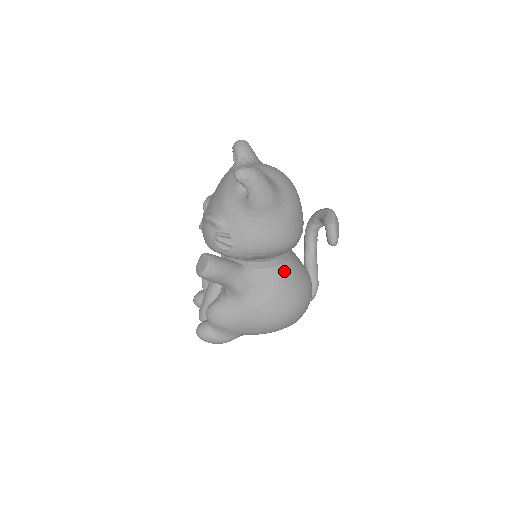
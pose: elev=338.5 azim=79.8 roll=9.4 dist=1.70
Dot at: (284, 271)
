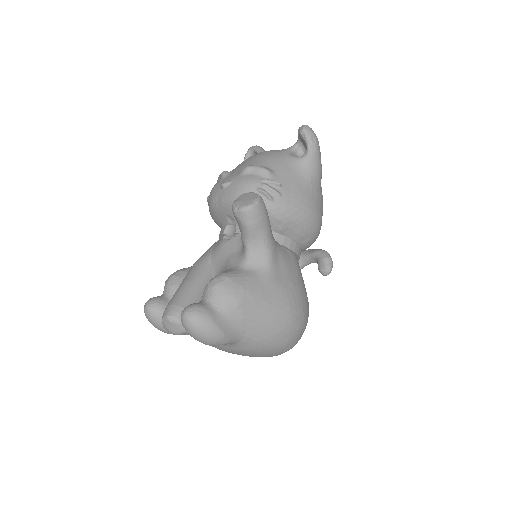
Dot at: occluded
